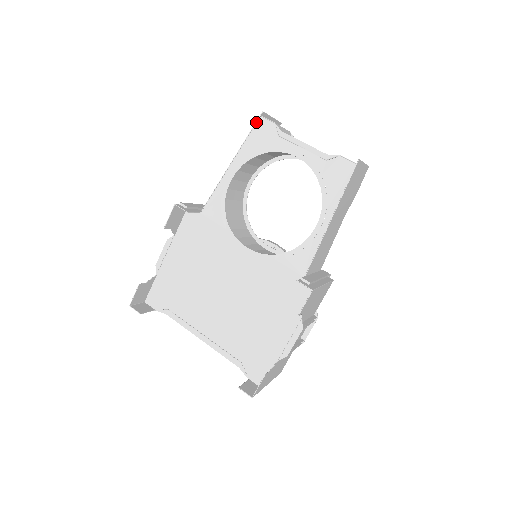
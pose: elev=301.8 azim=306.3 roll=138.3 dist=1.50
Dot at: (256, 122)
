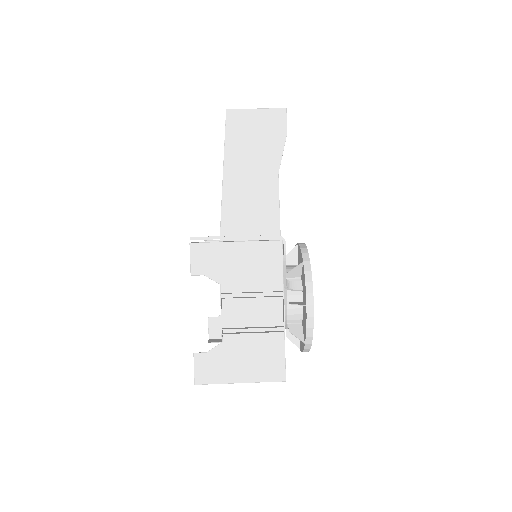
Dot at: occluded
